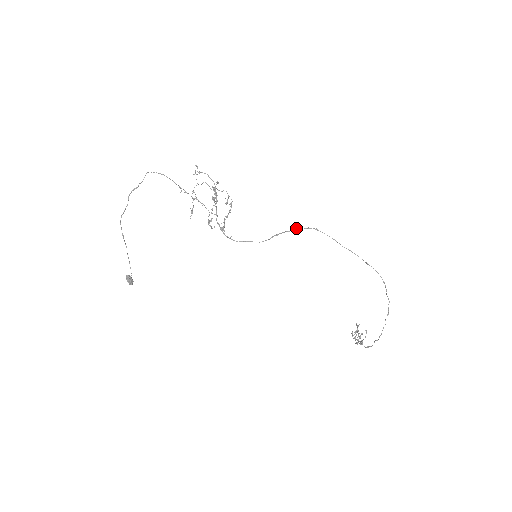
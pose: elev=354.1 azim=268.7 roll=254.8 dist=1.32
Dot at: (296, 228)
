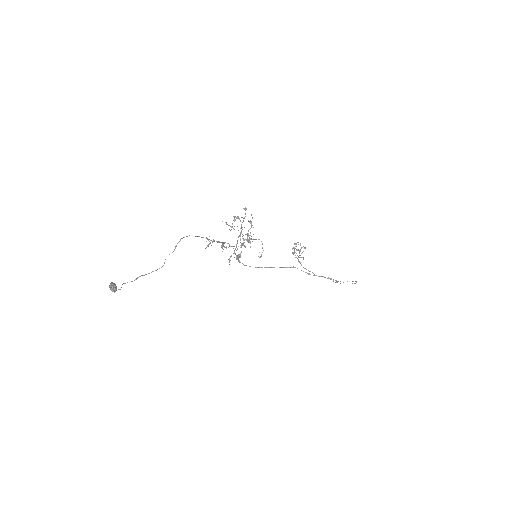
Dot at: occluded
